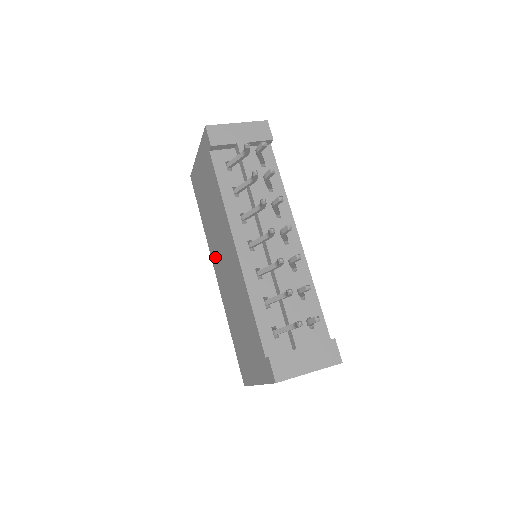
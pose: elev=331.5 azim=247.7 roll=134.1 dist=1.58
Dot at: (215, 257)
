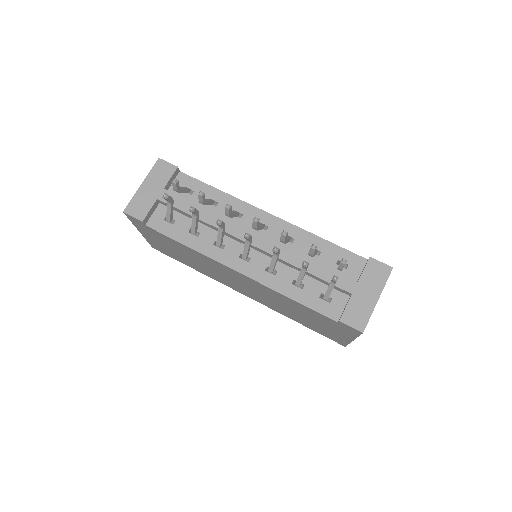
Dot at: (230, 285)
